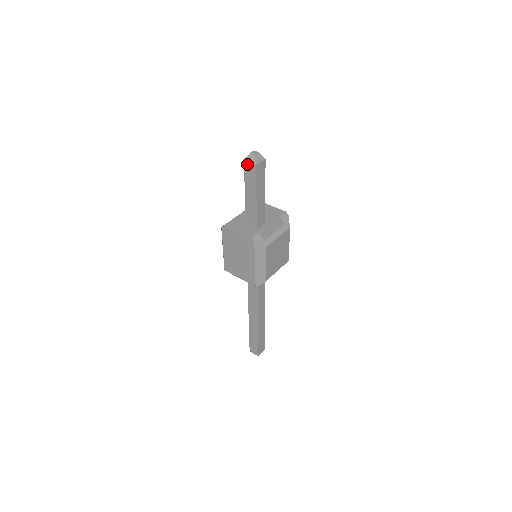
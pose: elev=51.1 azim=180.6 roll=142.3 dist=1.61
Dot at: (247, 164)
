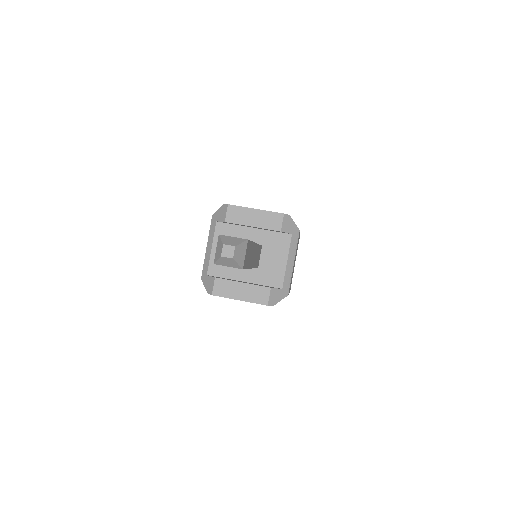
Dot at: (222, 265)
